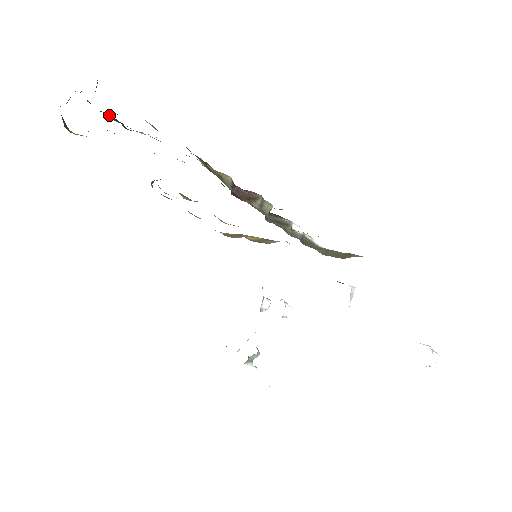
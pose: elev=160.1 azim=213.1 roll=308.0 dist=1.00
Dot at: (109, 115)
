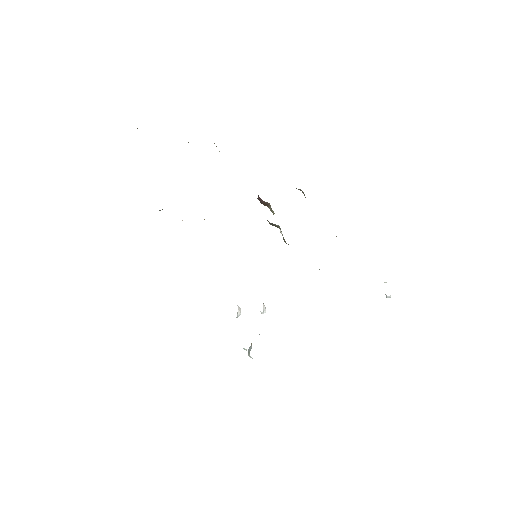
Dot at: occluded
